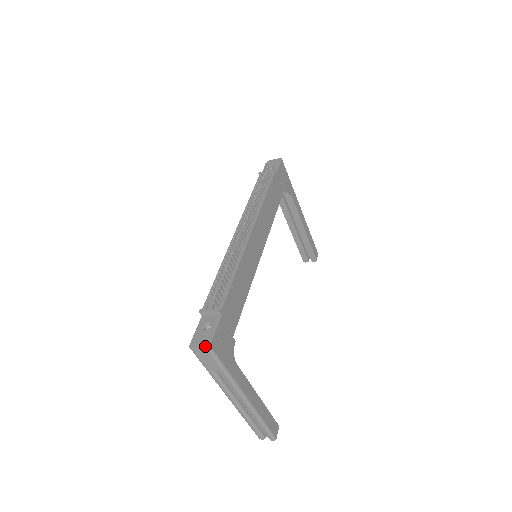
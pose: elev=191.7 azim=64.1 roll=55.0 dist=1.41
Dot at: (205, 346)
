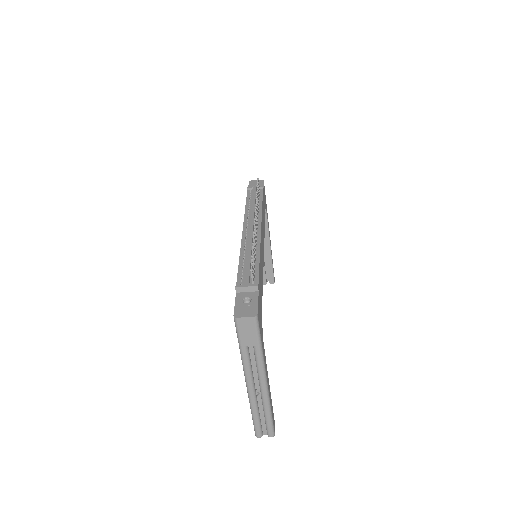
Dot at: (252, 315)
